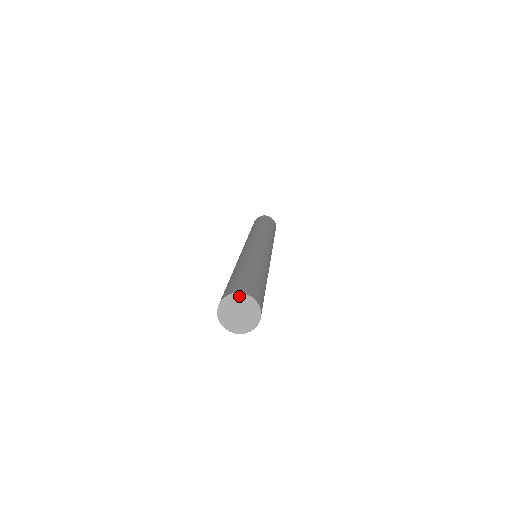
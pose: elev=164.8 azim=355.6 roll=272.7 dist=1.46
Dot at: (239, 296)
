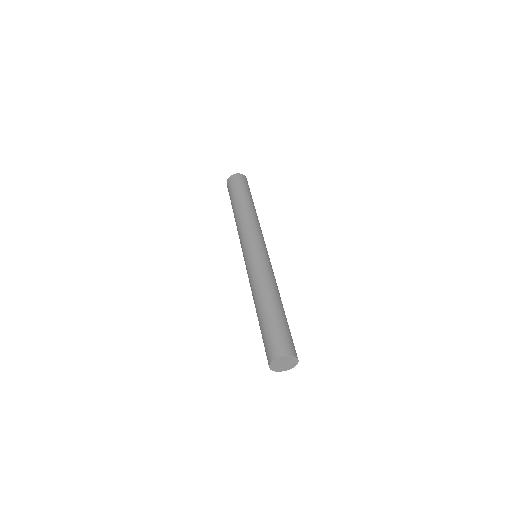
Dot at: (292, 357)
